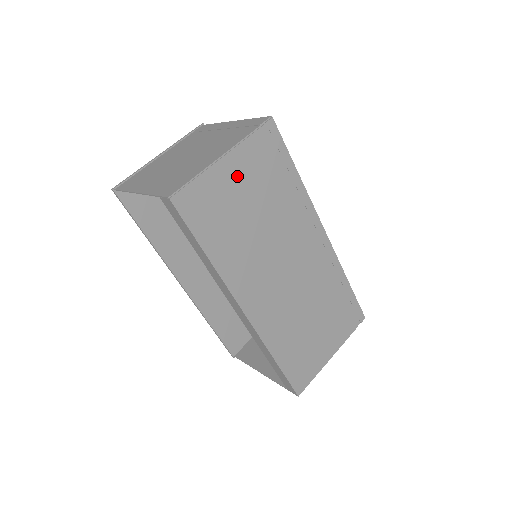
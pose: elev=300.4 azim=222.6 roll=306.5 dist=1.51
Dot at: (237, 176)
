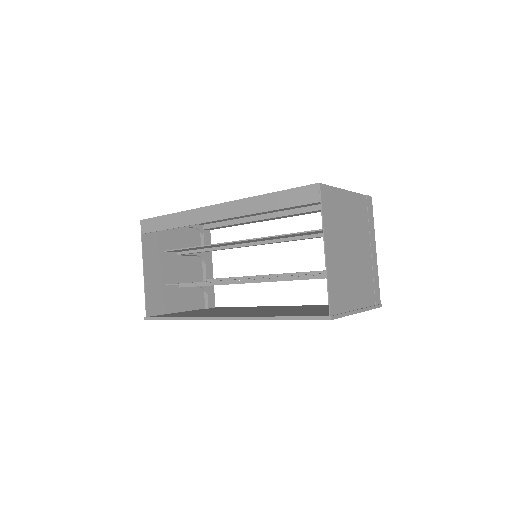
Dot at: occluded
